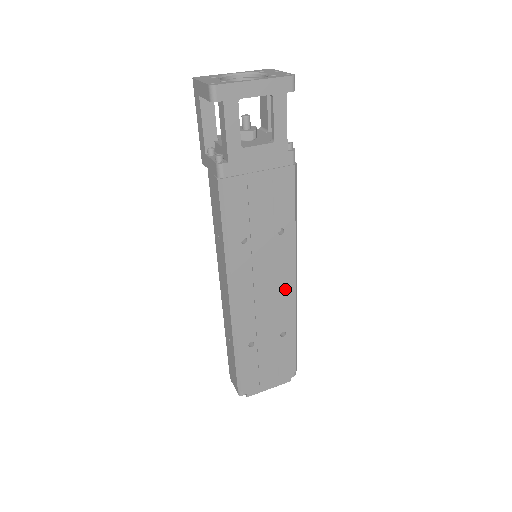
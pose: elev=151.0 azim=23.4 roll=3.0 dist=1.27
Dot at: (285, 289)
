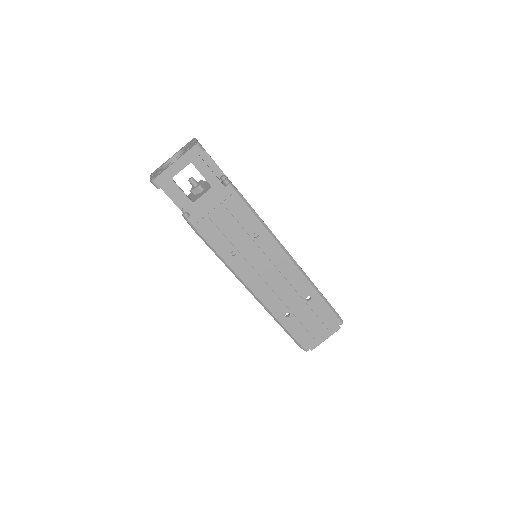
Dot at: (287, 269)
